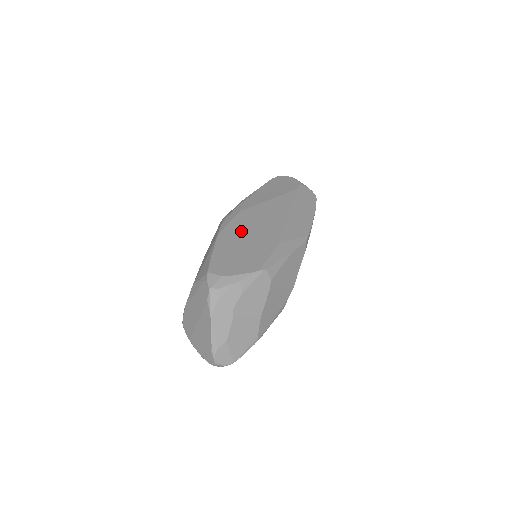
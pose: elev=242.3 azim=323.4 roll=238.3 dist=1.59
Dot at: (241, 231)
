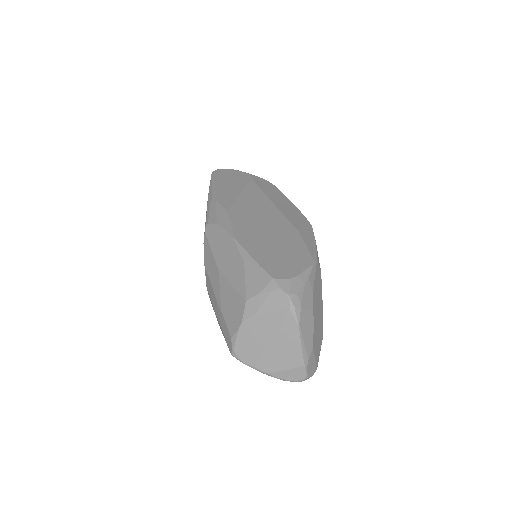
Dot at: (253, 230)
